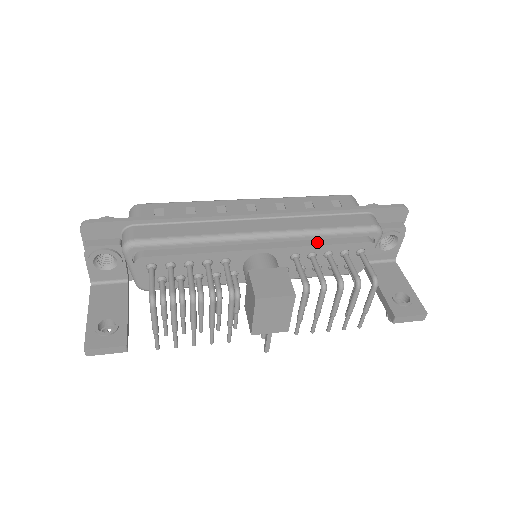
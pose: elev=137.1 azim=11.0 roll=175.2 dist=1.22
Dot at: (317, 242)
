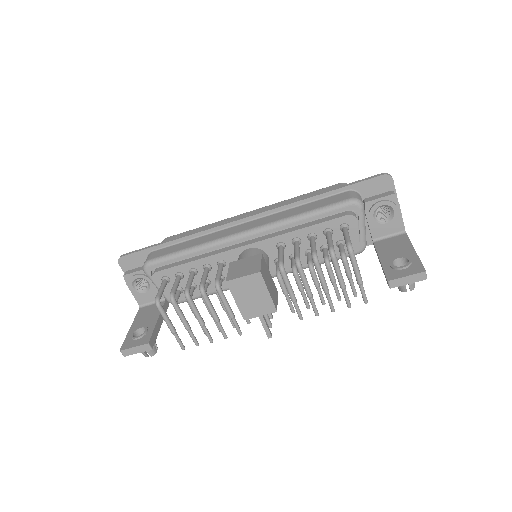
Dot at: (297, 228)
